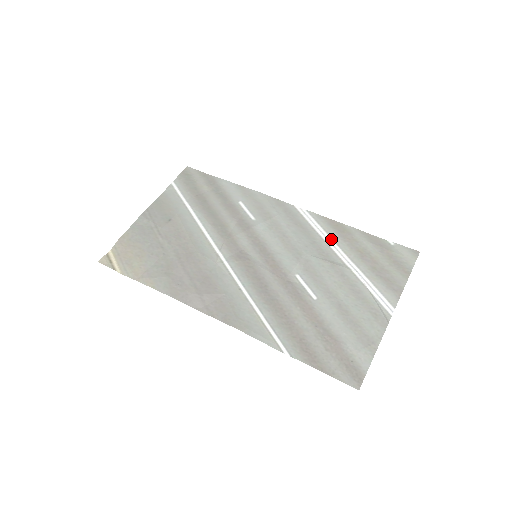
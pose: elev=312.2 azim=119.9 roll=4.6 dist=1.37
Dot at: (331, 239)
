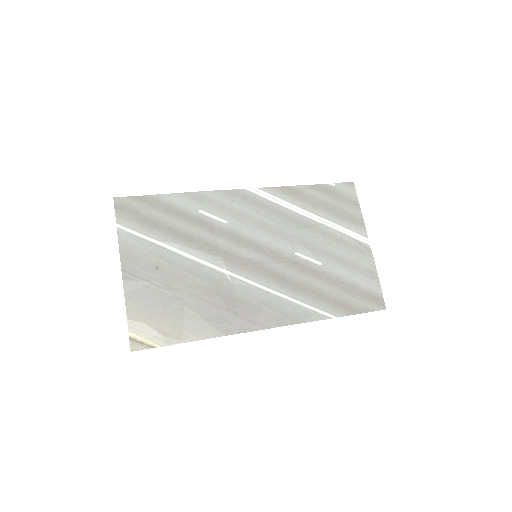
Dot at: (294, 206)
